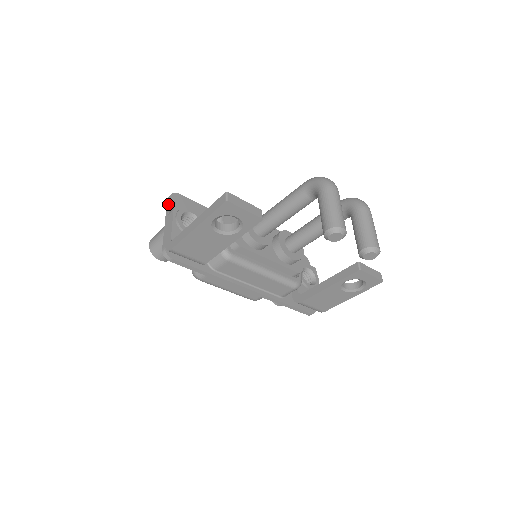
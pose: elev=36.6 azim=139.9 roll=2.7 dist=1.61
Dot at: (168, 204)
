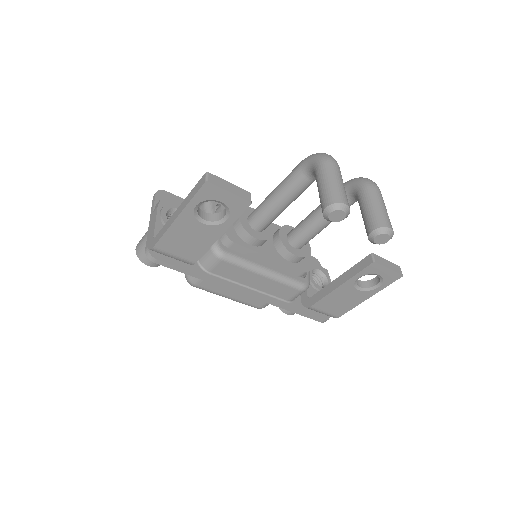
Dot at: (153, 202)
